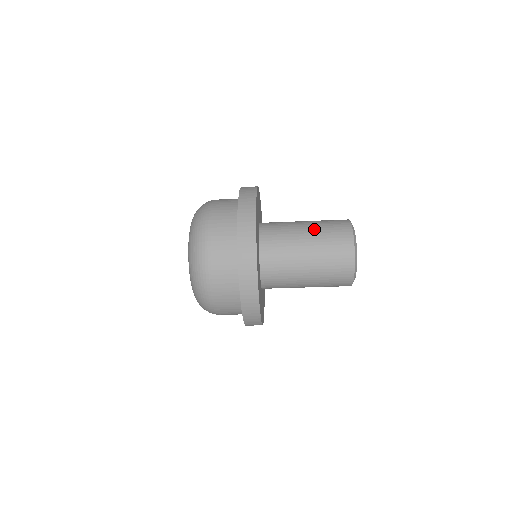
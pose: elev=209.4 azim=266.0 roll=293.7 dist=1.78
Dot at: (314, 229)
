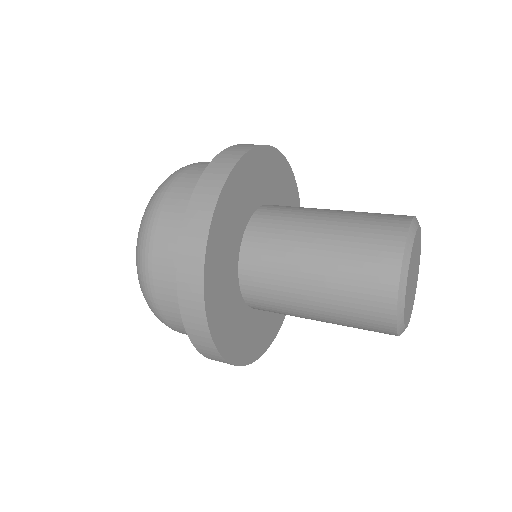
Dot at: (327, 279)
